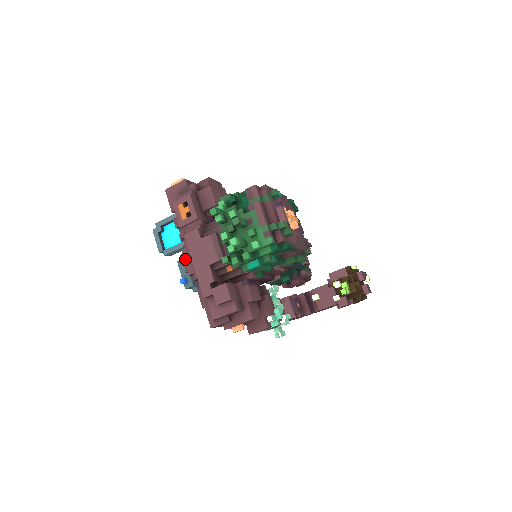
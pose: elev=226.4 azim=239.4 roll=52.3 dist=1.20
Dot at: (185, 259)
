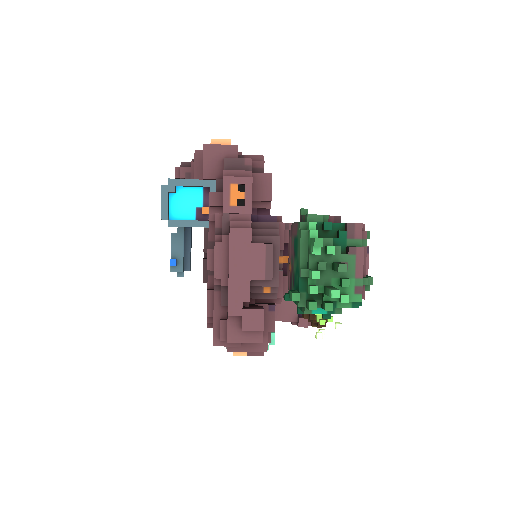
Dot at: (216, 256)
